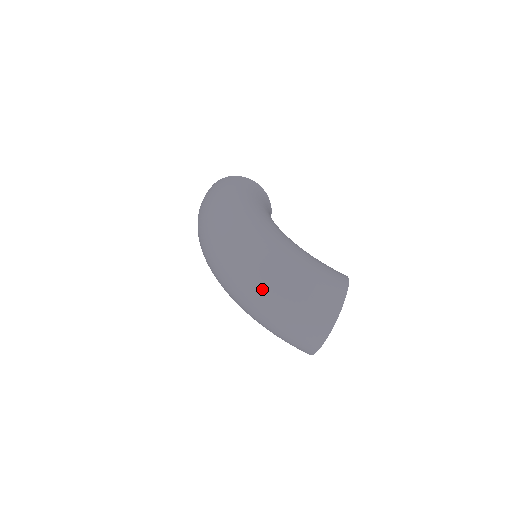
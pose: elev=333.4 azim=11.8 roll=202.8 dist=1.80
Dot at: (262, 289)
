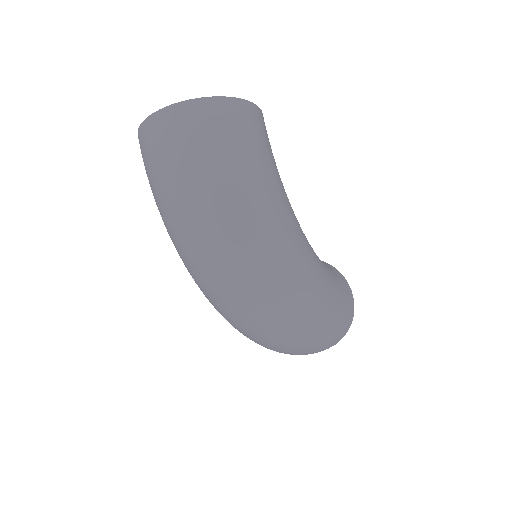
Dot at: (297, 345)
